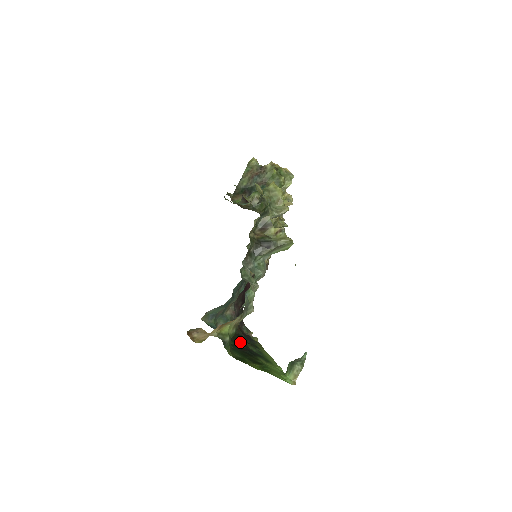
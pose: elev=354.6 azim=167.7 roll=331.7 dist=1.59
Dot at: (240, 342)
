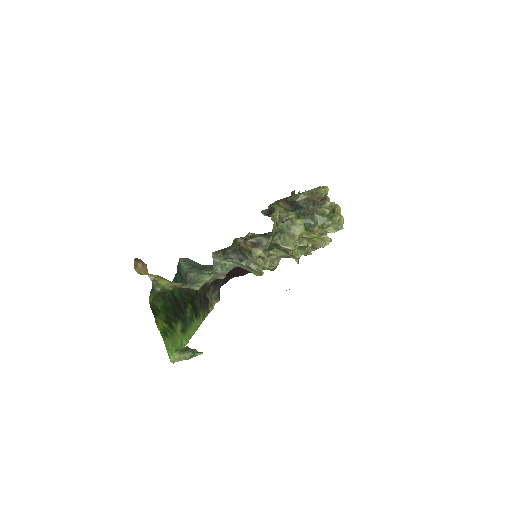
Dot at: (187, 299)
